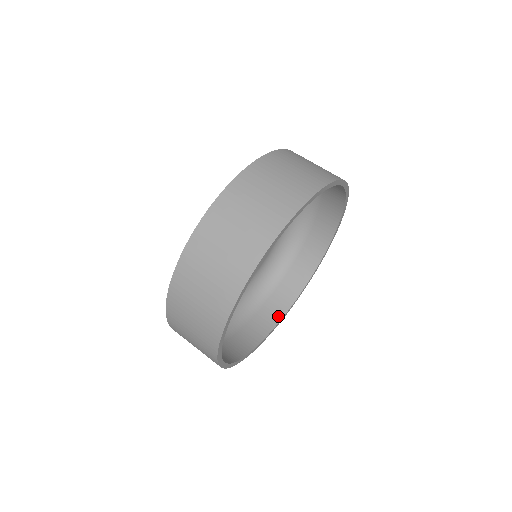
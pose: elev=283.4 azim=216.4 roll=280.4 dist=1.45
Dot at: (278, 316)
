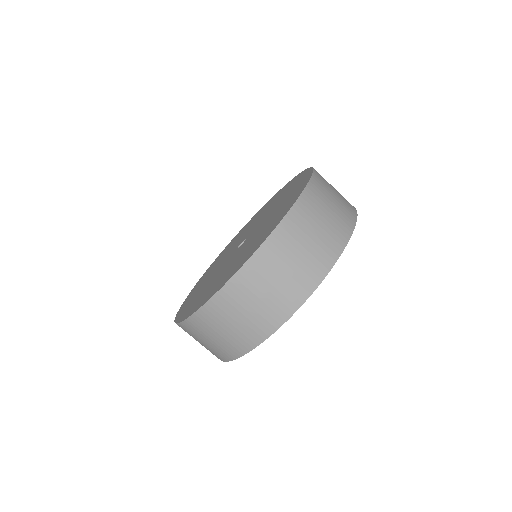
Dot at: occluded
